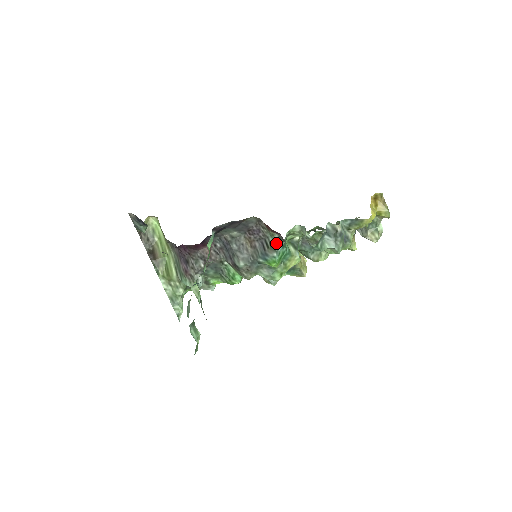
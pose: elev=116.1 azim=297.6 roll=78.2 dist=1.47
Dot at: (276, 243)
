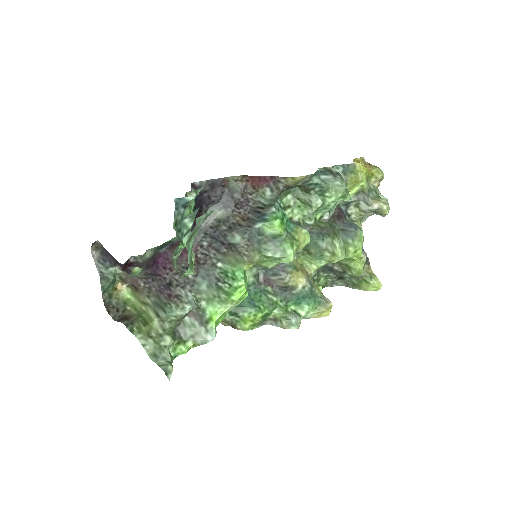
Dot at: (270, 201)
